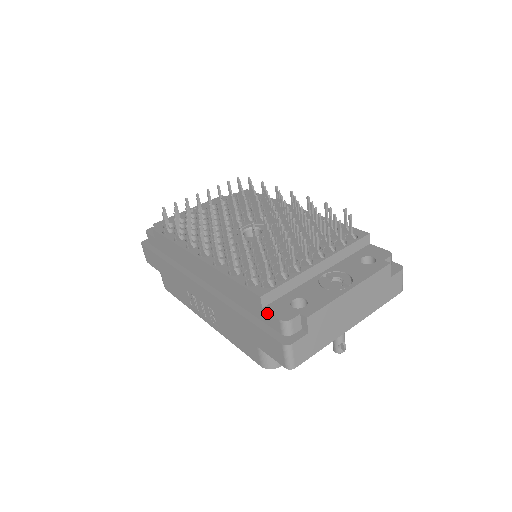
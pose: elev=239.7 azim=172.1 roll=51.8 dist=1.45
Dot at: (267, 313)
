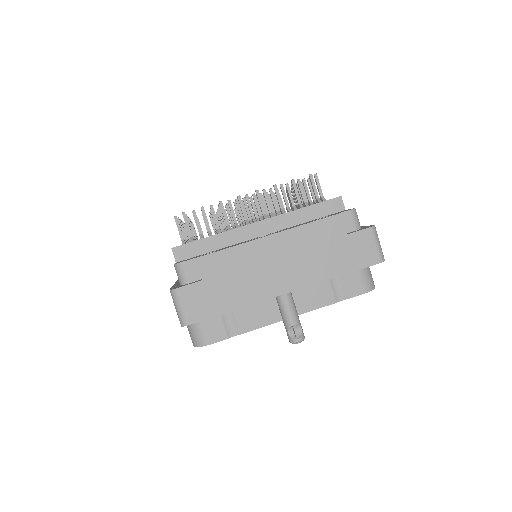
Dot at: occluded
